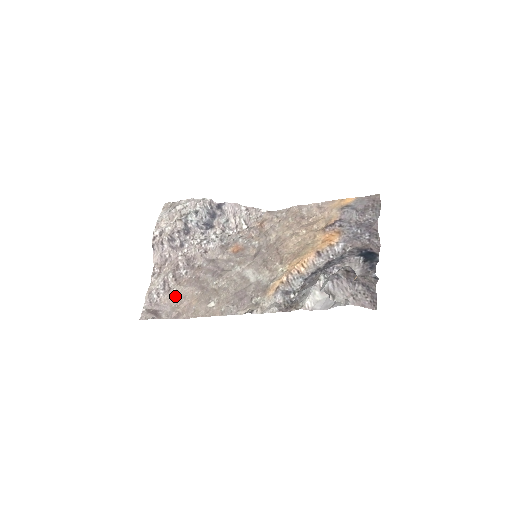
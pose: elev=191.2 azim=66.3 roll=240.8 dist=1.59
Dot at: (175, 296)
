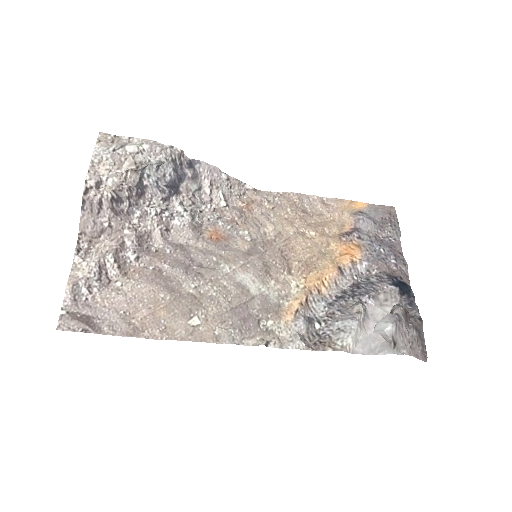
Dot at: (122, 296)
